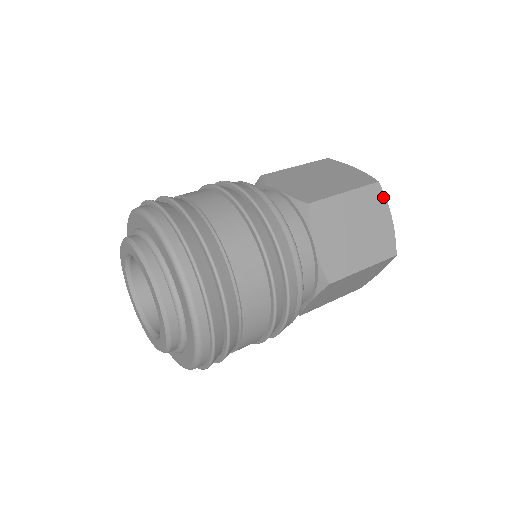
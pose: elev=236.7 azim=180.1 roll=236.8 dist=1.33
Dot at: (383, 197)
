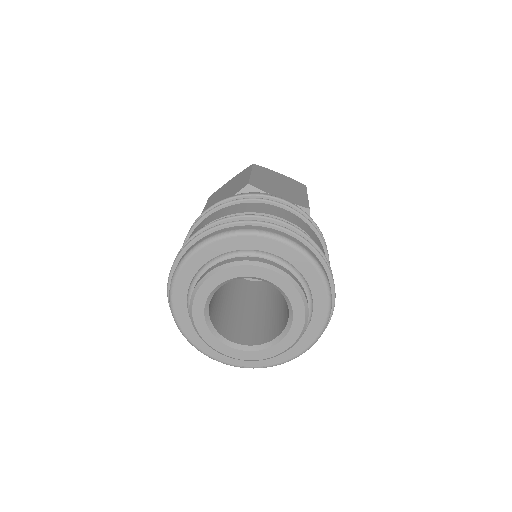
Dot at: (264, 168)
